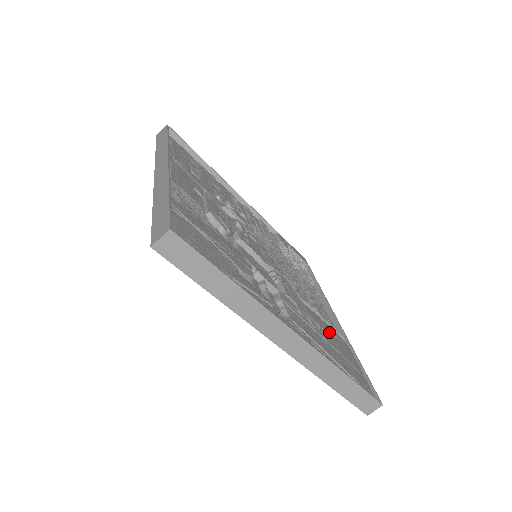
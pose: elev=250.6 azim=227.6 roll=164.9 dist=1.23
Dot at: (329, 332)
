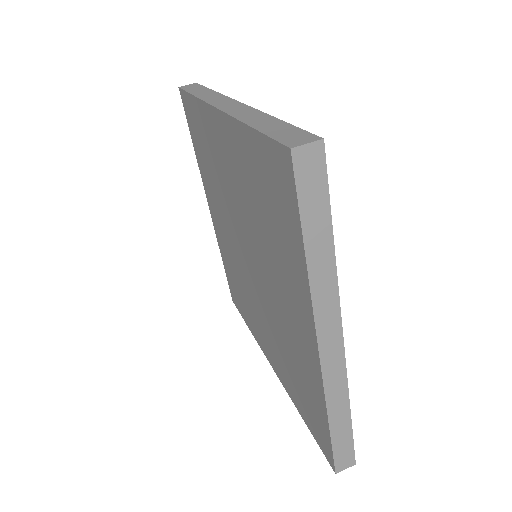
Dot at: occluded
